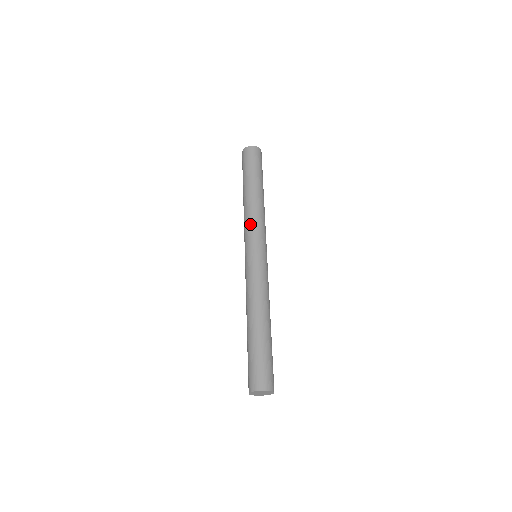
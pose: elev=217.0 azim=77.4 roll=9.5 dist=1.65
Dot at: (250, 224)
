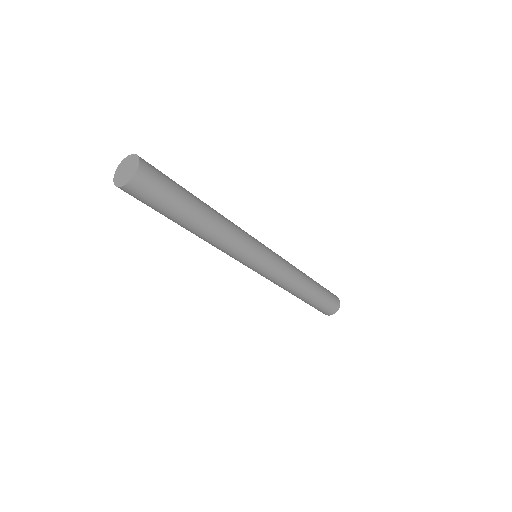
Dot at: occluded
